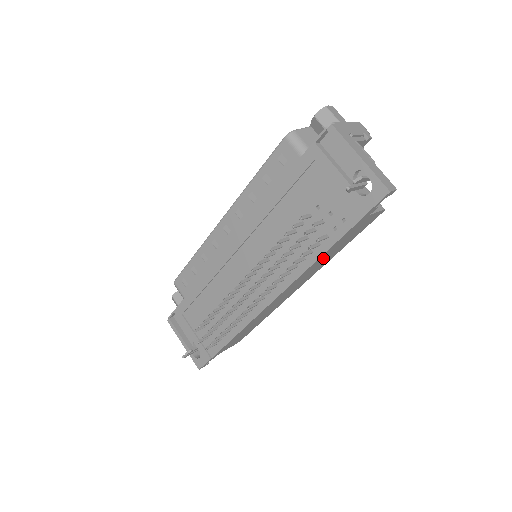
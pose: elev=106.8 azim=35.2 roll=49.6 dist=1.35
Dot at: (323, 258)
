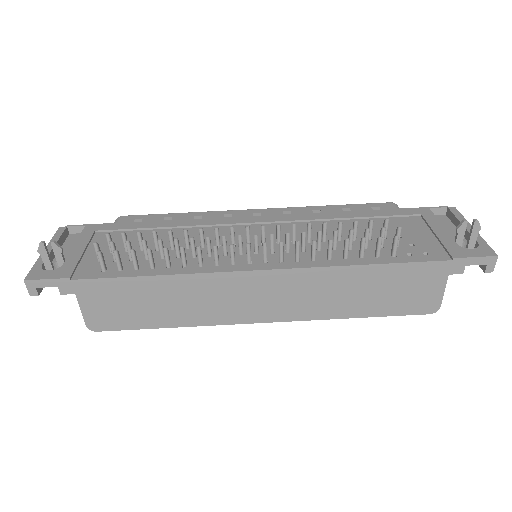
Dot at: (357, 282)
